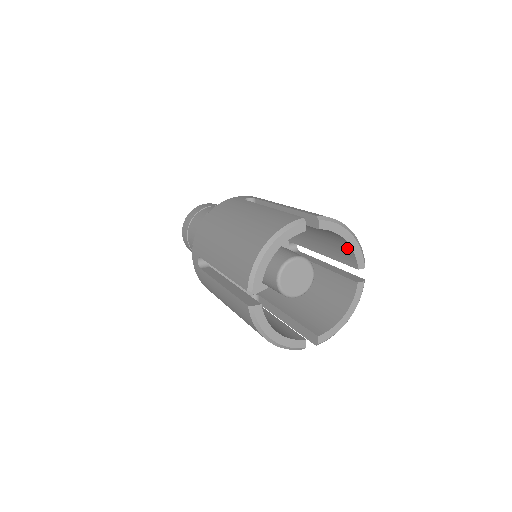
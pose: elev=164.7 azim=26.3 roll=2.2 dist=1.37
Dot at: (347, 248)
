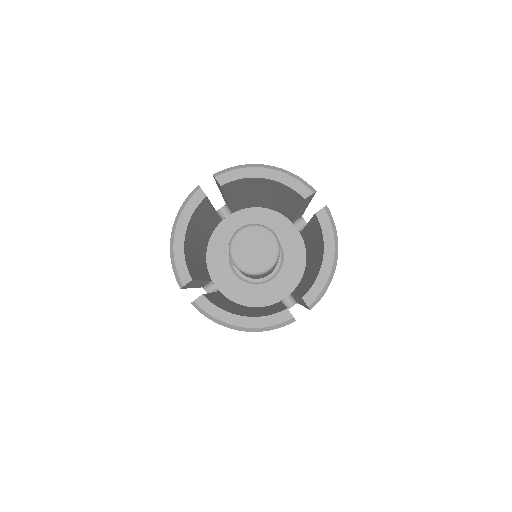
Dot at: (281, 186)
